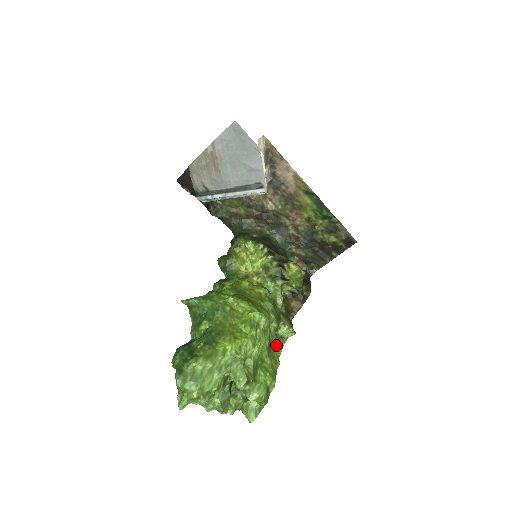
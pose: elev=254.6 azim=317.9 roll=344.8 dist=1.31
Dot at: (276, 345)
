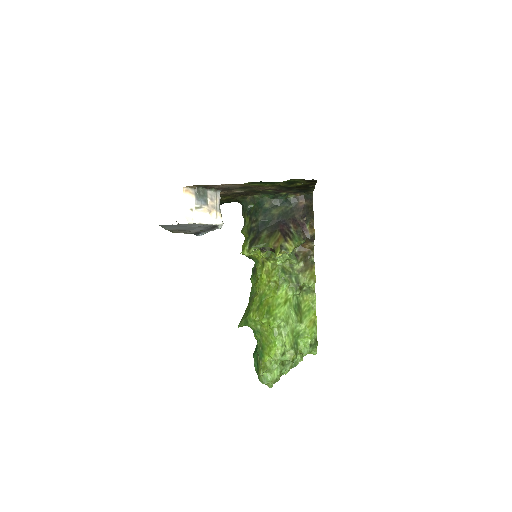
Dot at: (308, 296)
